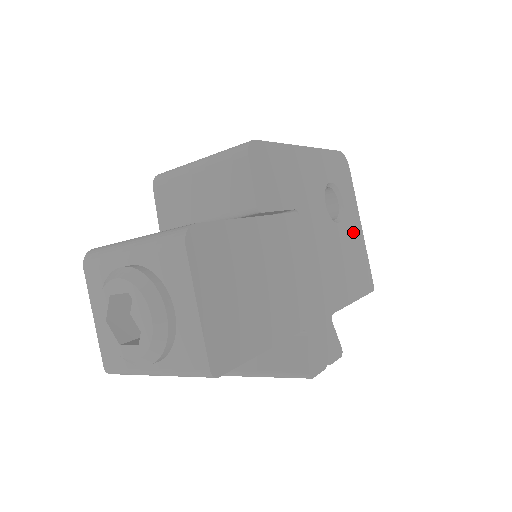
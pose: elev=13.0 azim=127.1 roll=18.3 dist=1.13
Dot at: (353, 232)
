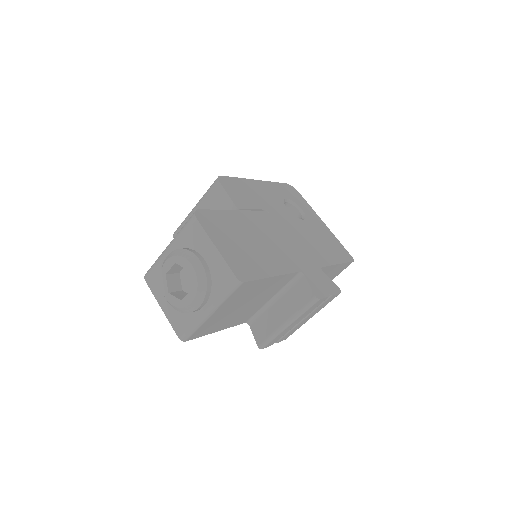
Dot at: (318, 226)
